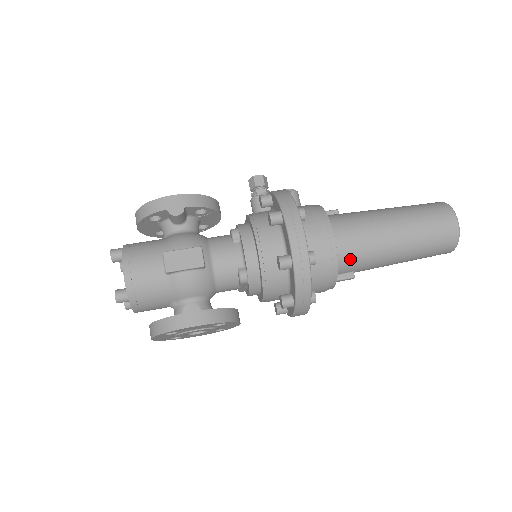
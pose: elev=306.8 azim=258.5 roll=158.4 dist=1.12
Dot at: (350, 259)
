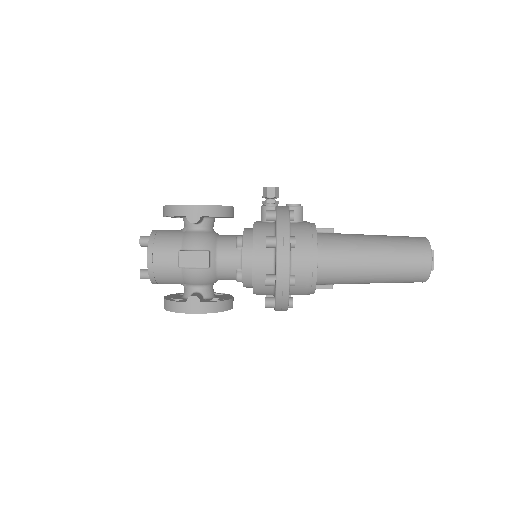
Dot at: (329, 278)
